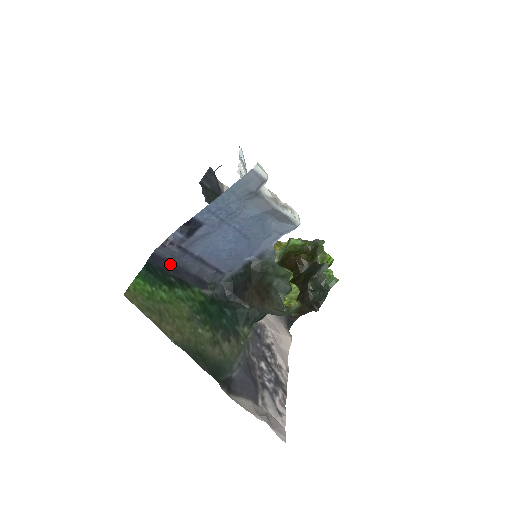
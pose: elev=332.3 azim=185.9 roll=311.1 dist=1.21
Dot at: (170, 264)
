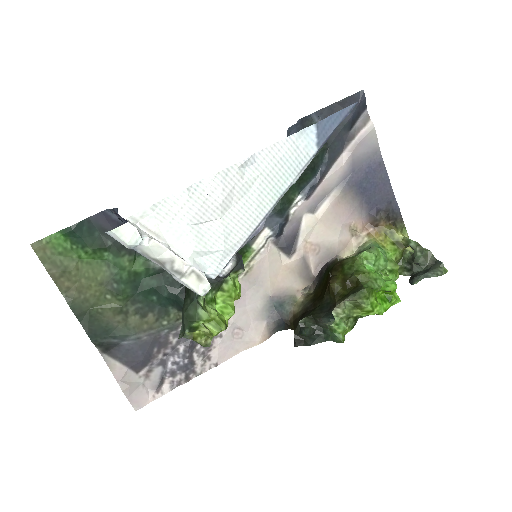
Dot at: occluded
